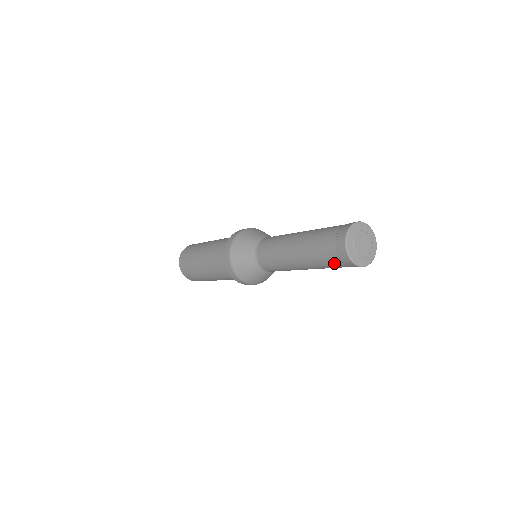
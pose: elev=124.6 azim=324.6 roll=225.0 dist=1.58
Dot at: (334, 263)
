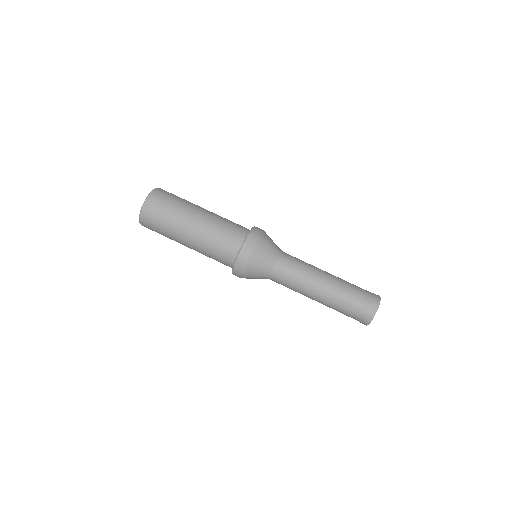
Dot at: occluded
